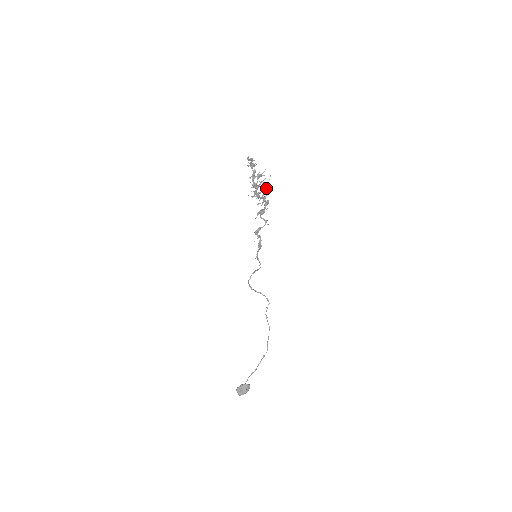
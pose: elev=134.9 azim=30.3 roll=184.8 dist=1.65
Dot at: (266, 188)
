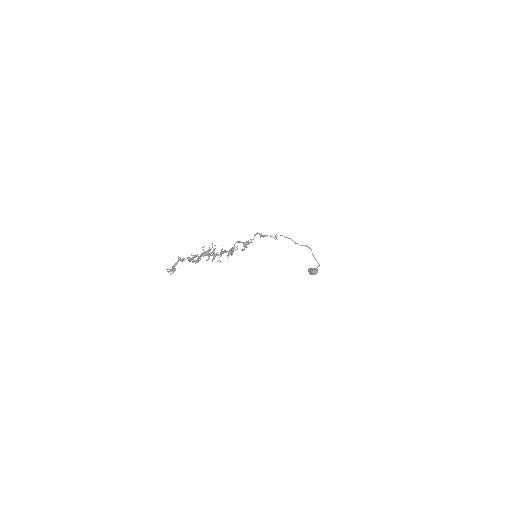
Dot at: occluded
